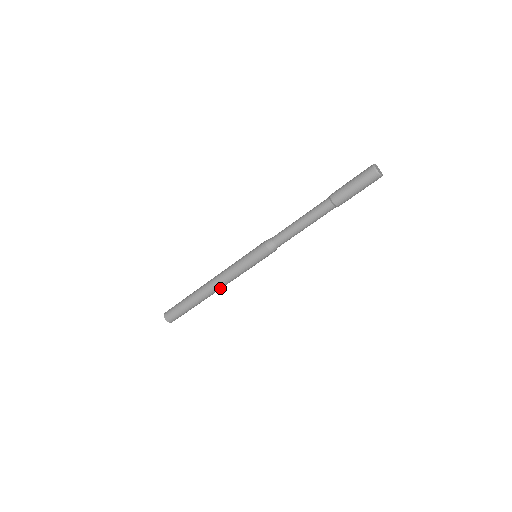
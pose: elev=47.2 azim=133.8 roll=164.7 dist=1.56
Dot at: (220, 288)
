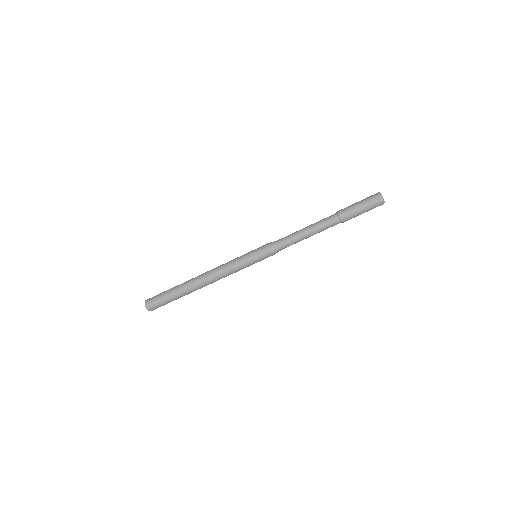
Dot at: (210, 279)
